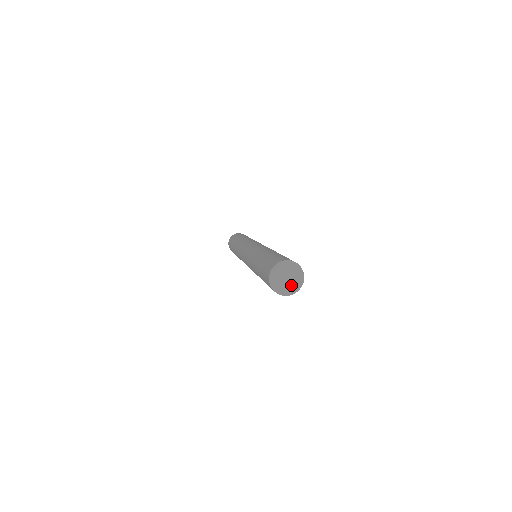
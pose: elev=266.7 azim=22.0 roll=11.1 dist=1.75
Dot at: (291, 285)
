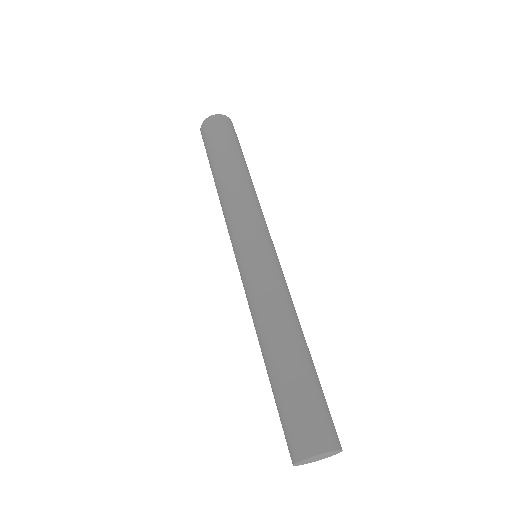
Dot at: (312, 461)
